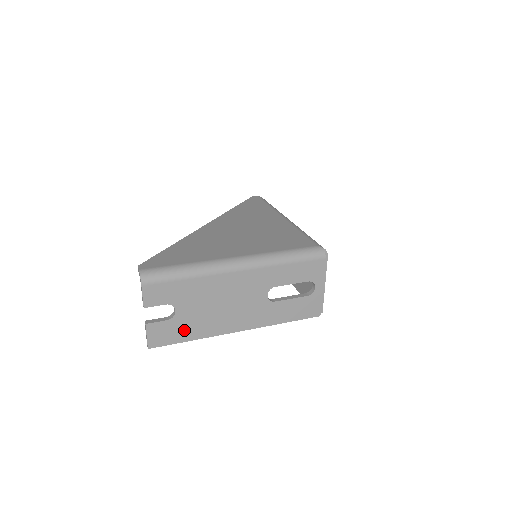
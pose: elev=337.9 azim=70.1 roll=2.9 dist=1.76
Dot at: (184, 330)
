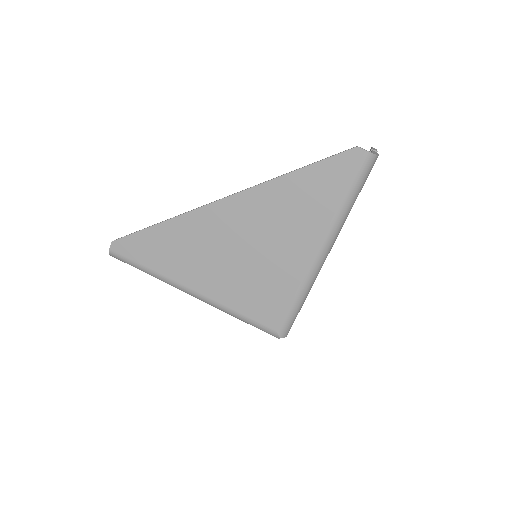
Dot at: occluded
